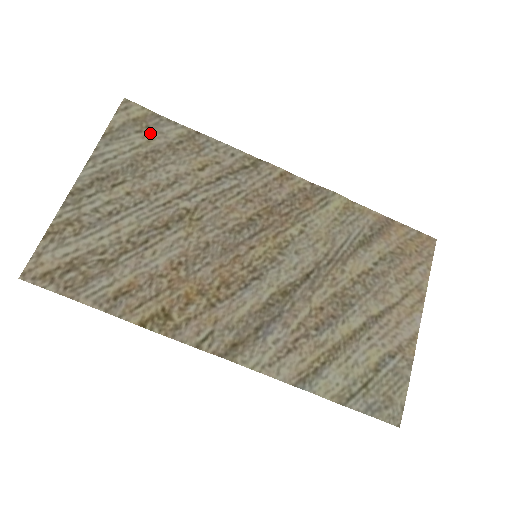
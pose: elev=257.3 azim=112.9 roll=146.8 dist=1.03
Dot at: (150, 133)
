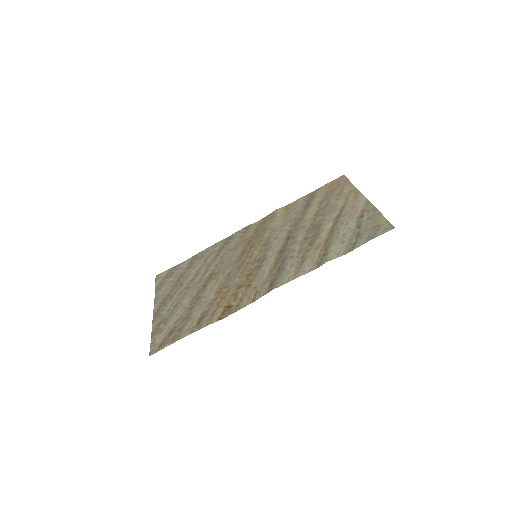
Dot at: (175, 273)
